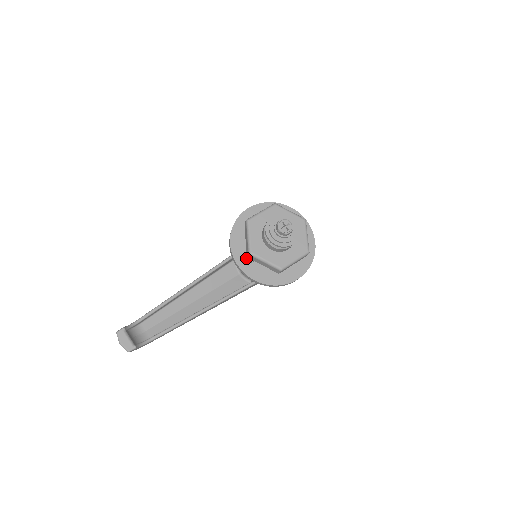
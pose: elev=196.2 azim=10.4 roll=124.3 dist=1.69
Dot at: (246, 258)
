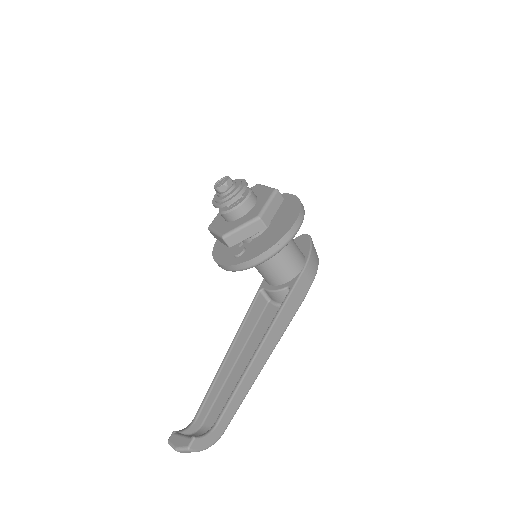
Dot at: (235, 254)
